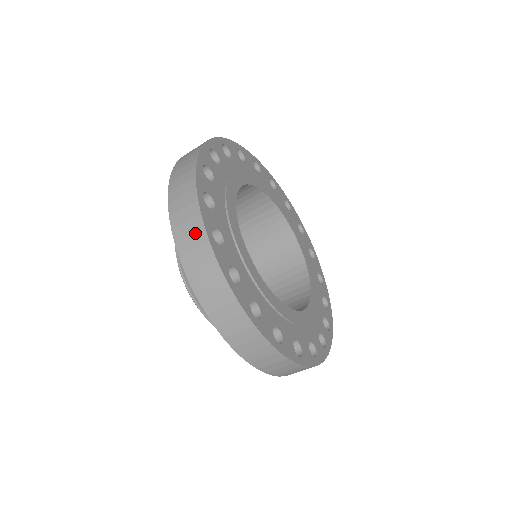
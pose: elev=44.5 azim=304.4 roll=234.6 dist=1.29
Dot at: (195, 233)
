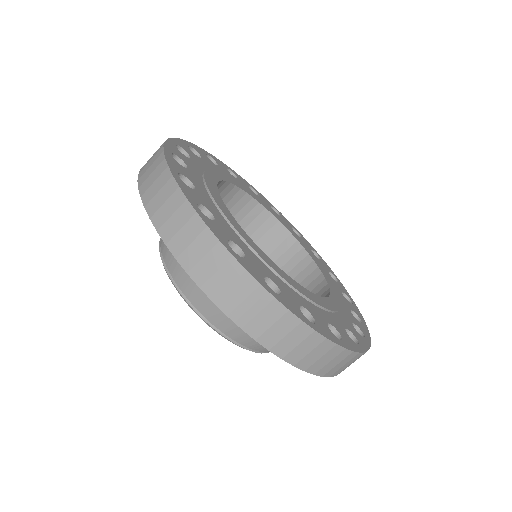
Dot at: (159, 176)
